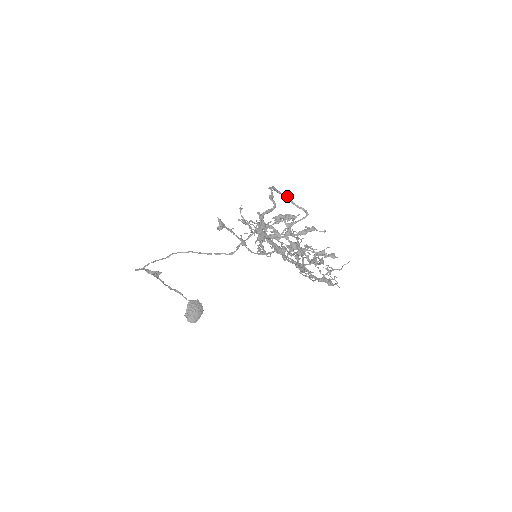
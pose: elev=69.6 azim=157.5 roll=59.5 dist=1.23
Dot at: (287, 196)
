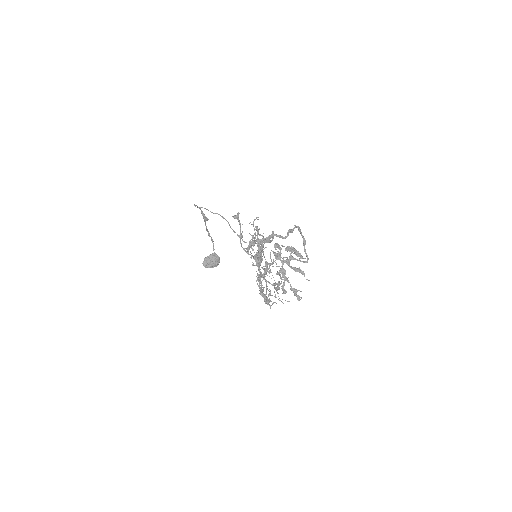
Dot at: (304, 240)
